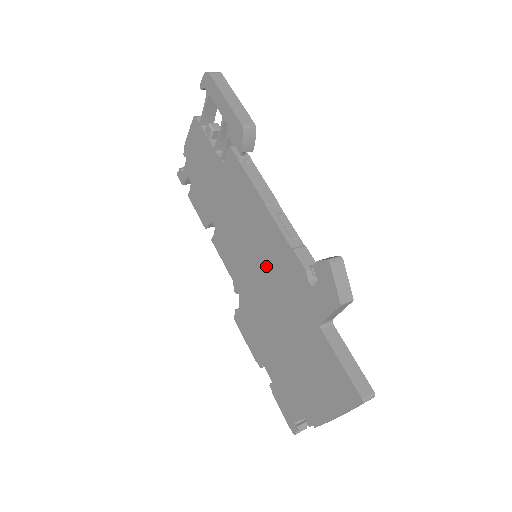
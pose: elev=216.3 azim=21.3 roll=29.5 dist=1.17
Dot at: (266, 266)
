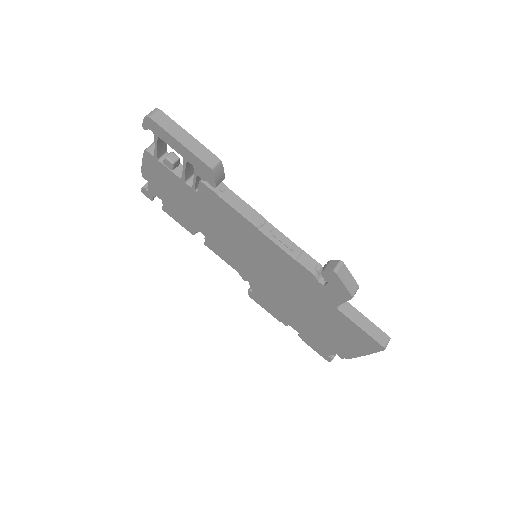
Dot at: (272, 268)
